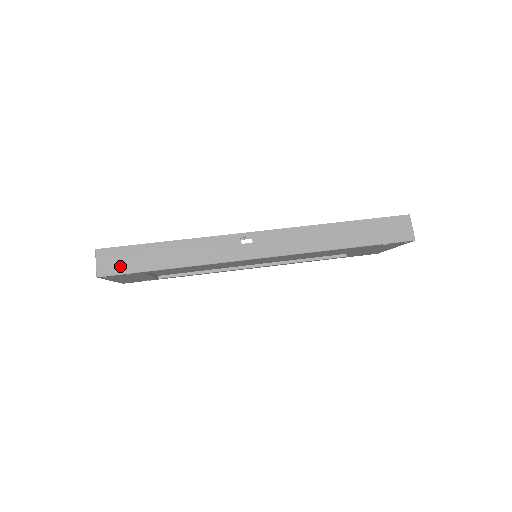
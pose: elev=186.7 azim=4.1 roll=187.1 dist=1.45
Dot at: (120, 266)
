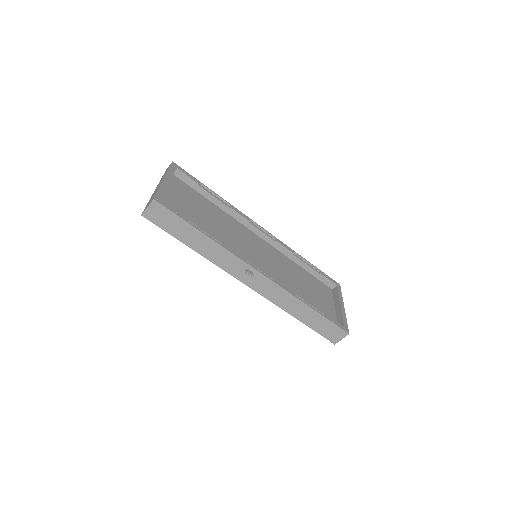
Dot at: (161, 222)
